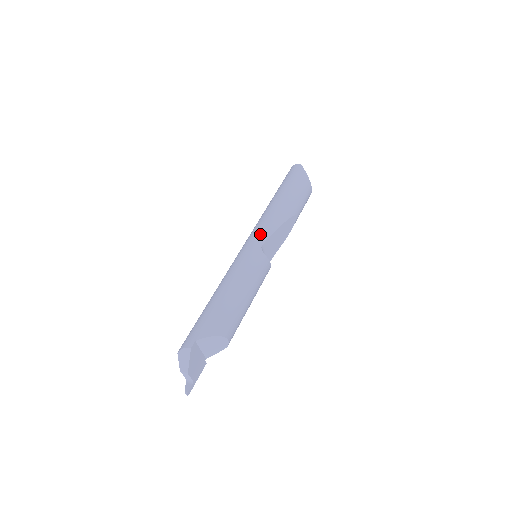
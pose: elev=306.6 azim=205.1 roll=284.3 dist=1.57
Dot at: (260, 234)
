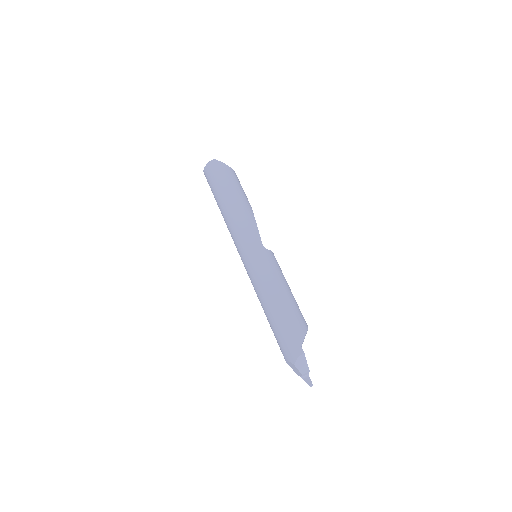
Dot at: (252, 237)
